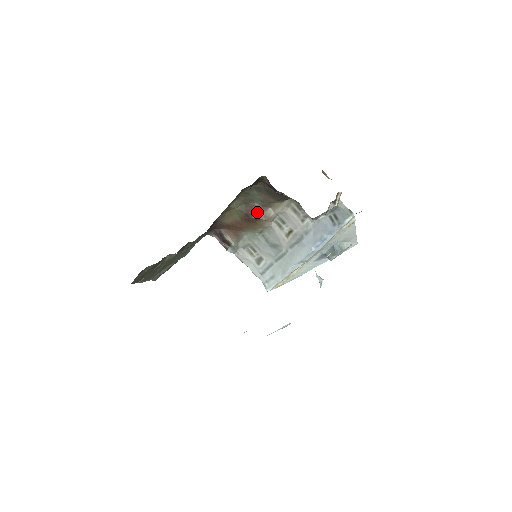
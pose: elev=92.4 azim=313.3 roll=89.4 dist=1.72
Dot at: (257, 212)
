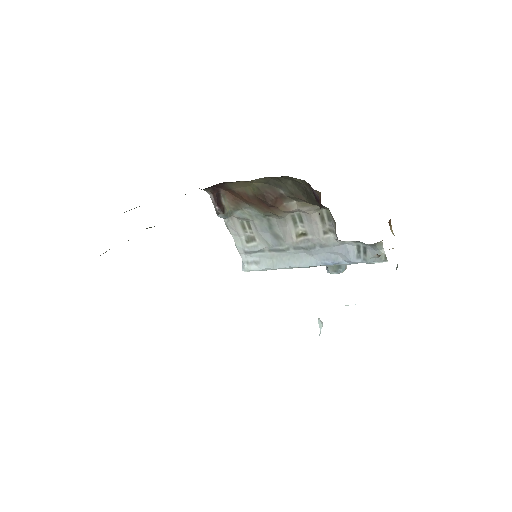
Dot at: (278, 199)
